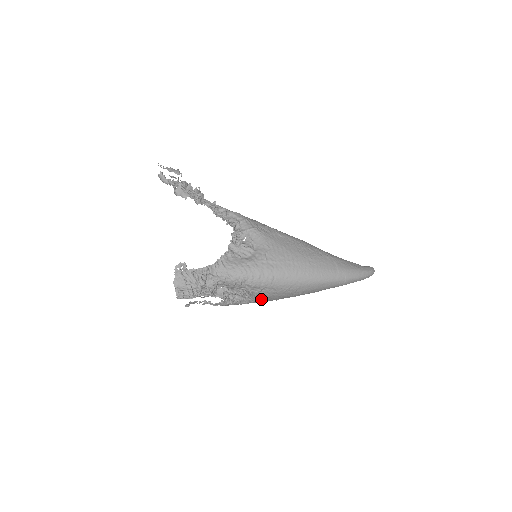
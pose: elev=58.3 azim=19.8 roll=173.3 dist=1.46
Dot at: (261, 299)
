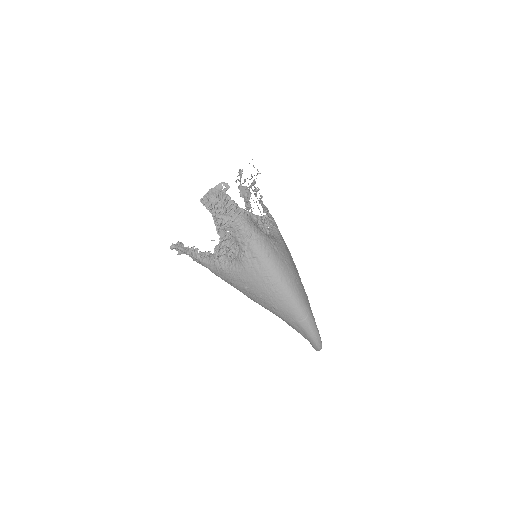
Dot at: (240, 271)
